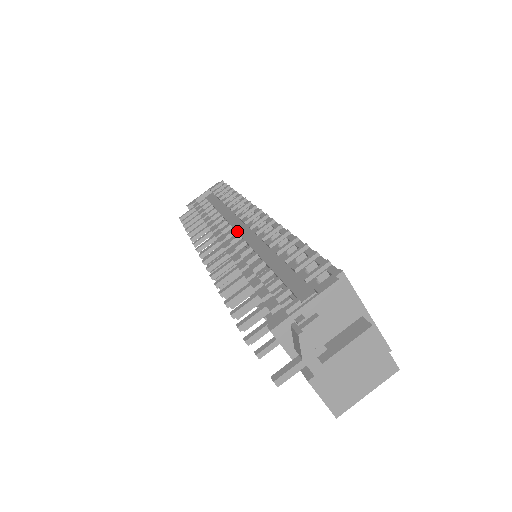
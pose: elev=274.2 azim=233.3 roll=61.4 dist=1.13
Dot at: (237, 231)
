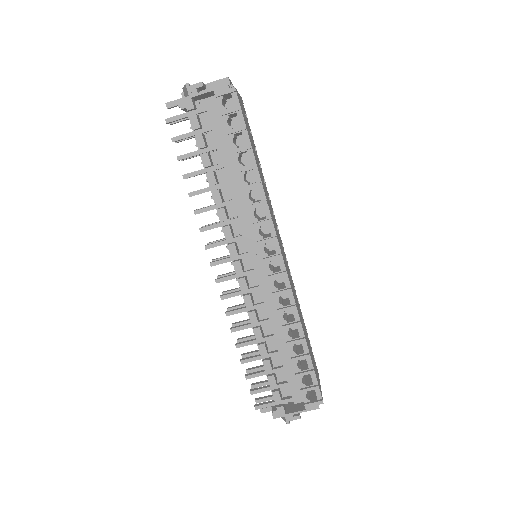
Dot at: (253, 263)
